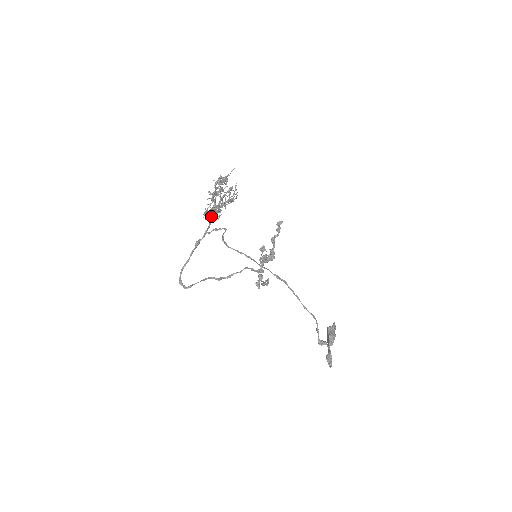
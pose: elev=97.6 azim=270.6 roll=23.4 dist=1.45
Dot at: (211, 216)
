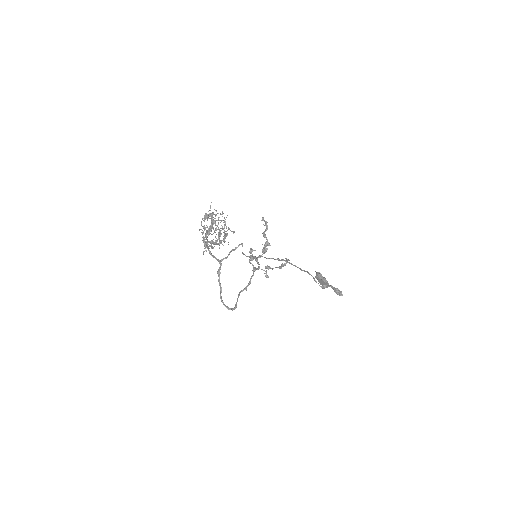
Dot at: occluded
